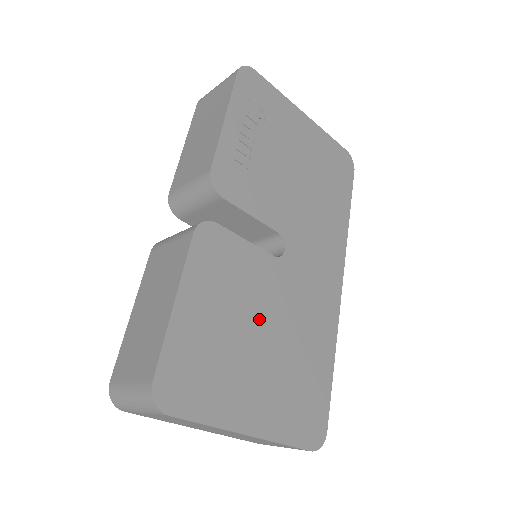
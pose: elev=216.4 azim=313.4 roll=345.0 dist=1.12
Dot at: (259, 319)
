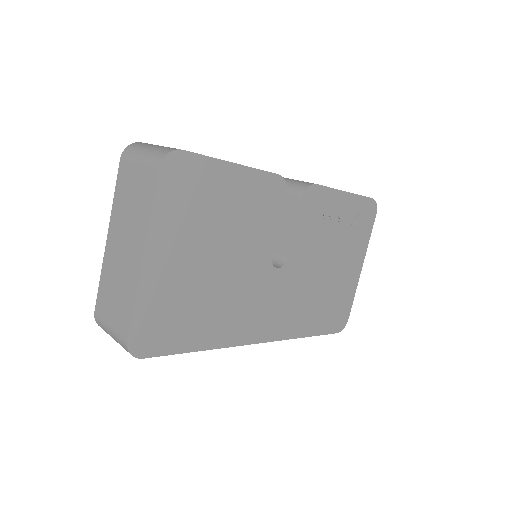
Dot at: (229, 251)
